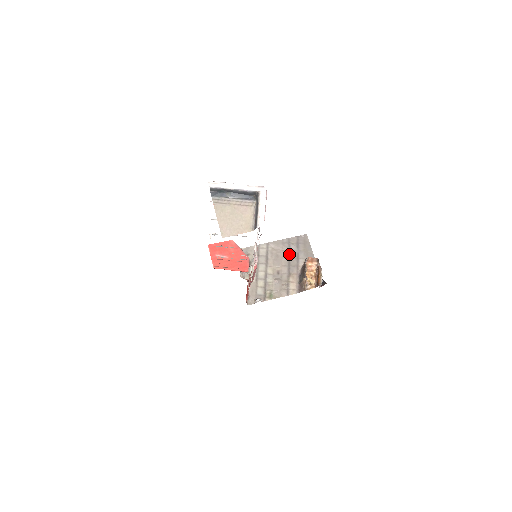
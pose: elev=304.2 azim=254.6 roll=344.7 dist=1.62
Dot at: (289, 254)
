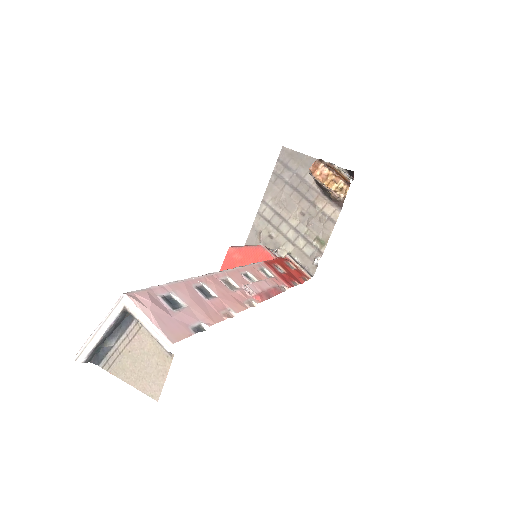
Dot at: (291, 186)
